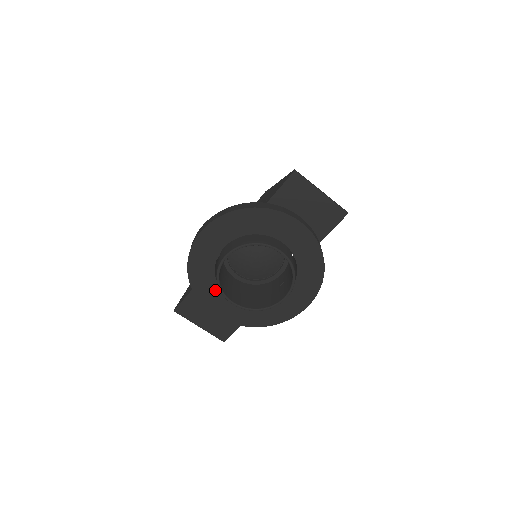
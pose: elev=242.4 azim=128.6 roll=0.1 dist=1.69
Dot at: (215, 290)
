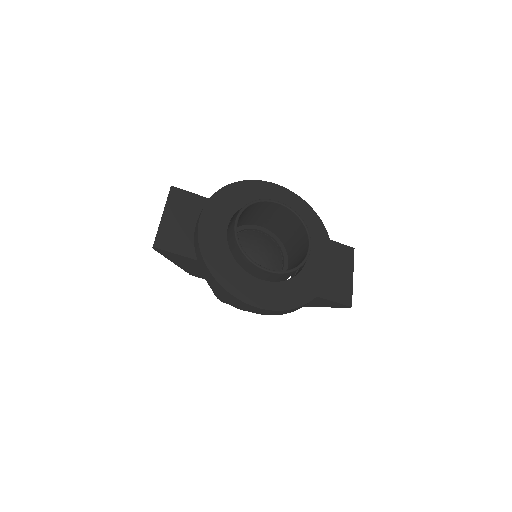
Dot at: (229, 210)
